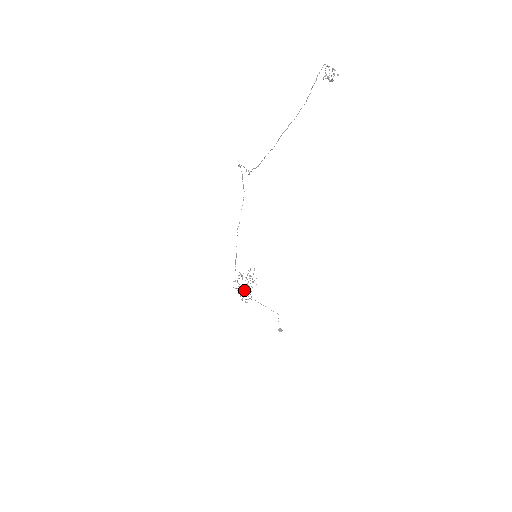
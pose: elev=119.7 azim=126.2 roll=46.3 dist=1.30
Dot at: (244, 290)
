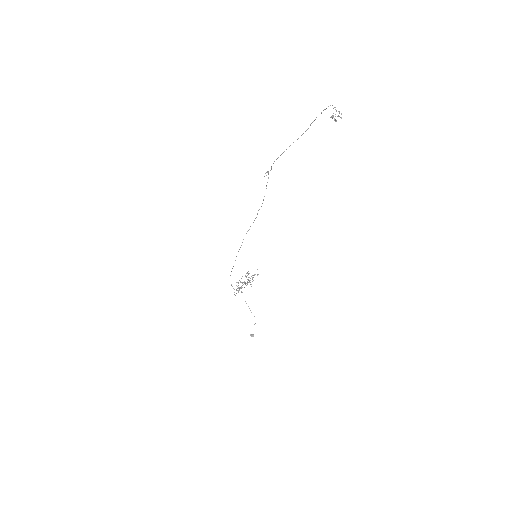
Dot at: occluded
